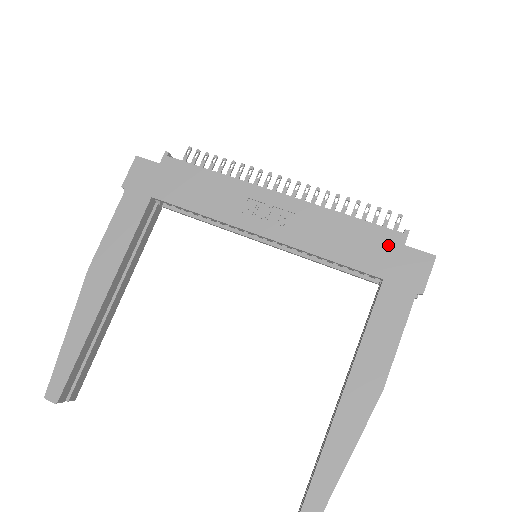
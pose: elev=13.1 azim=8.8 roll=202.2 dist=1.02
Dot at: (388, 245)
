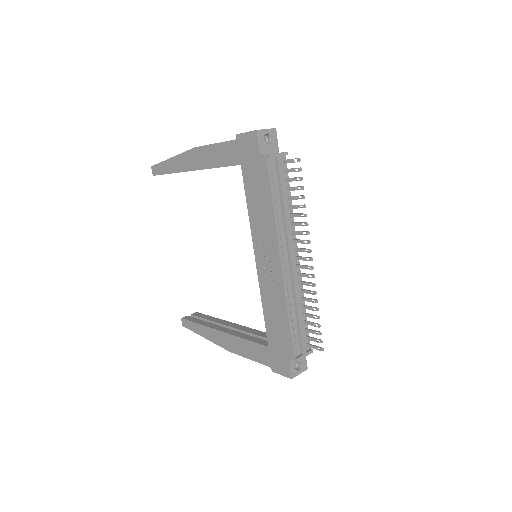
Dot at: (284, 348)
